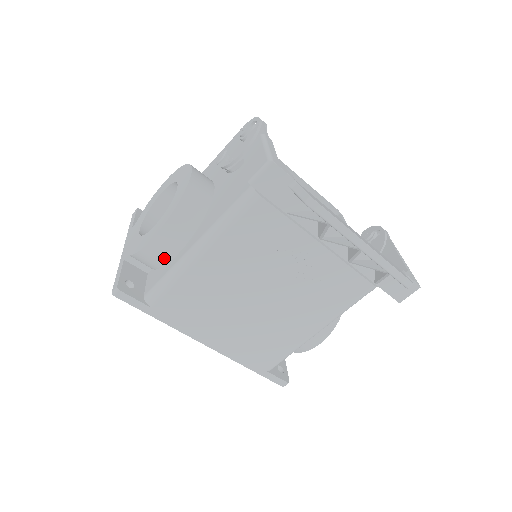
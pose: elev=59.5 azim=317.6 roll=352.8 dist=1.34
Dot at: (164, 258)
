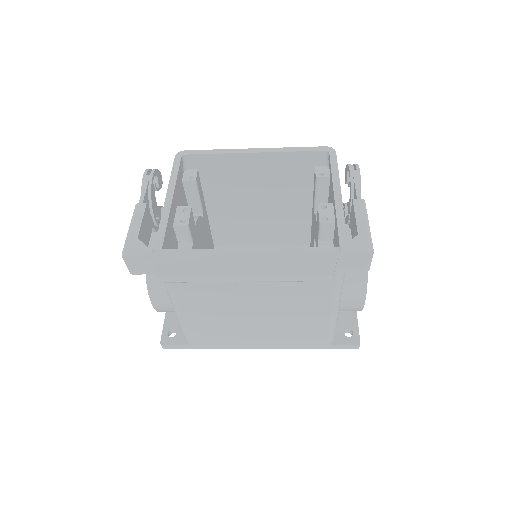
Dot at: occluded
